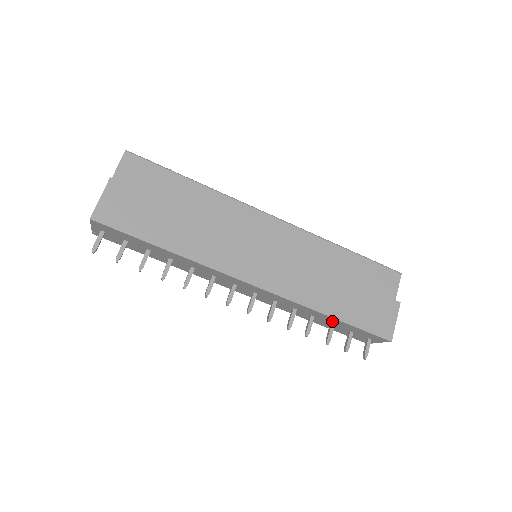
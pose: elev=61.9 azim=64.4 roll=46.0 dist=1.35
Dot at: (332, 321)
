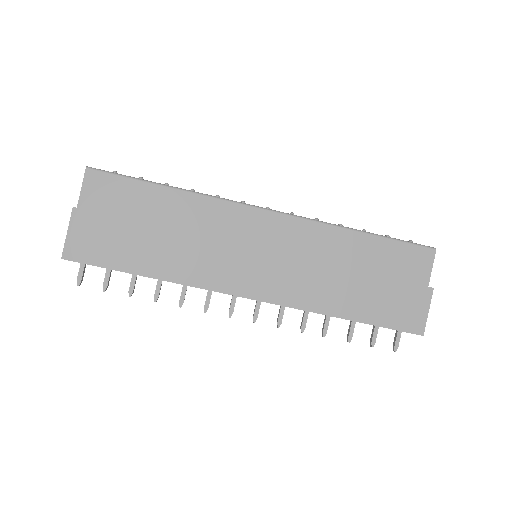
Dot at: occluded
